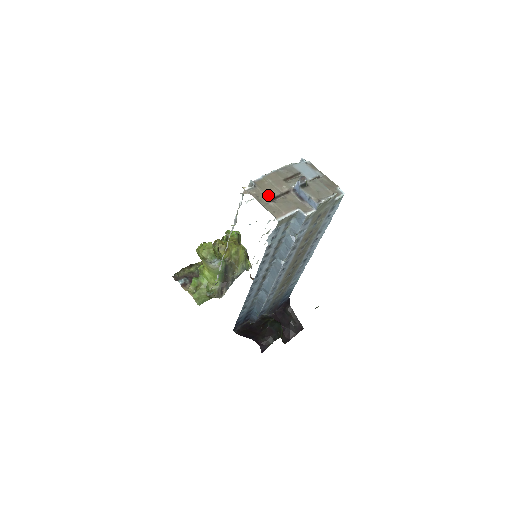
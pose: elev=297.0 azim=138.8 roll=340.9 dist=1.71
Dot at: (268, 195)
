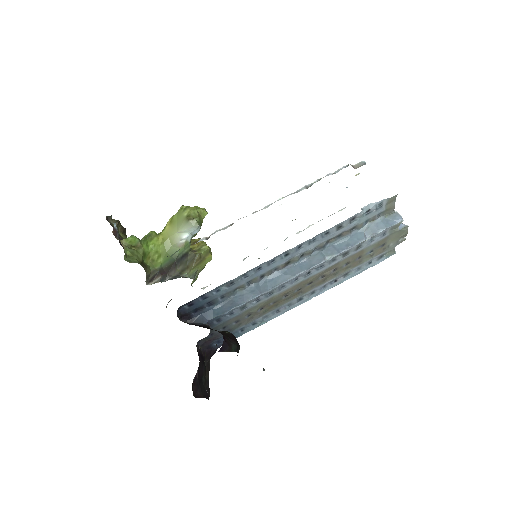
Dot at: occluded
